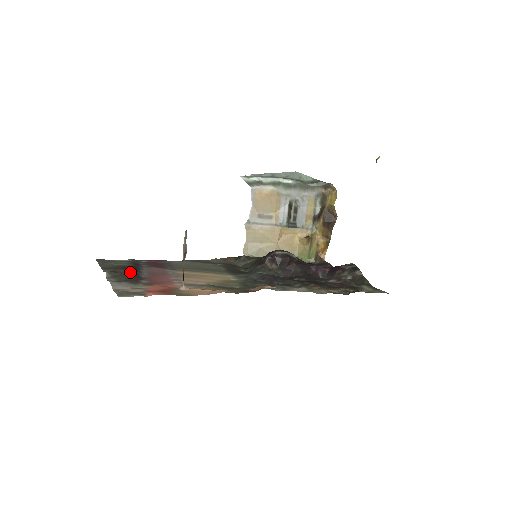
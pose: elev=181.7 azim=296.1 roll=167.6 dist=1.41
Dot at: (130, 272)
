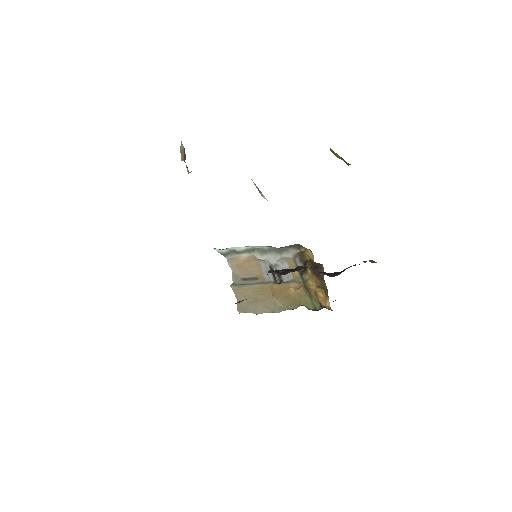
Dot at: occluded
